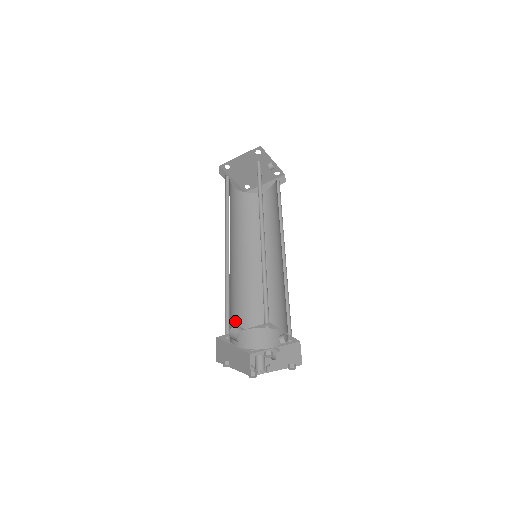
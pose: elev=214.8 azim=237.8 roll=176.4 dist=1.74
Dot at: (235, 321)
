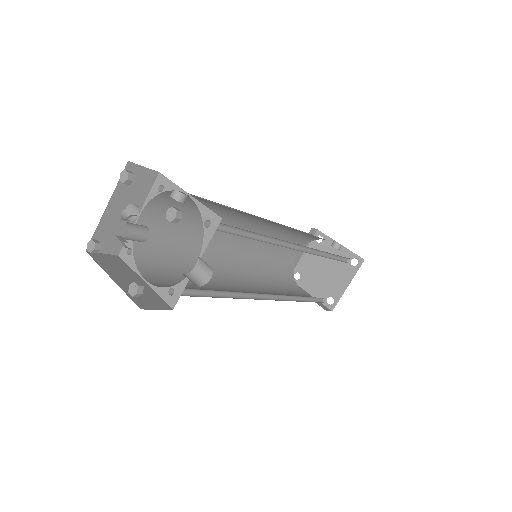
Dot at: (177, 283)
